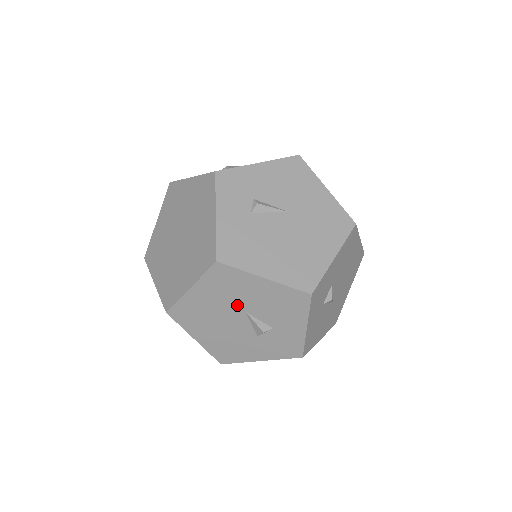
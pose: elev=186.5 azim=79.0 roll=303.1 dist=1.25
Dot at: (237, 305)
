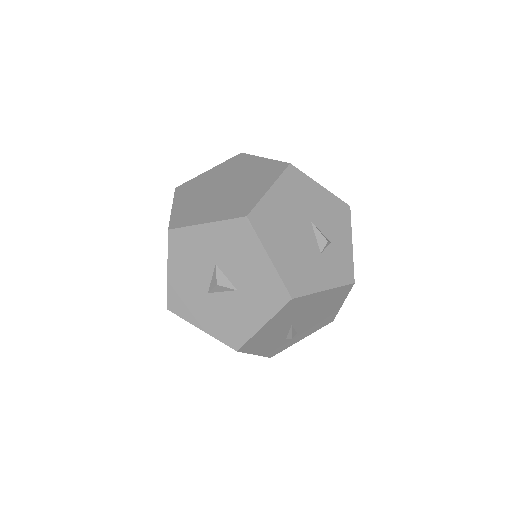
Dot at: (304, 212)
